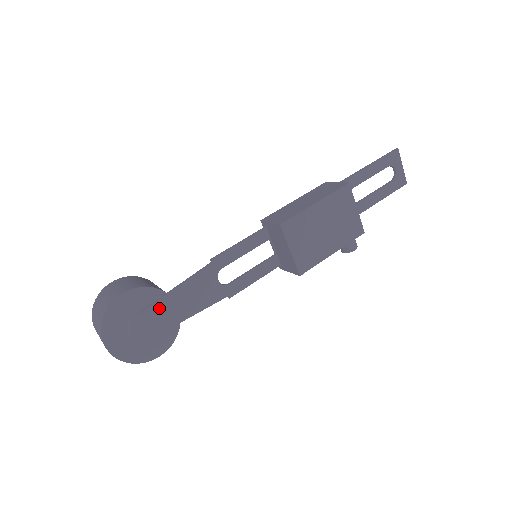
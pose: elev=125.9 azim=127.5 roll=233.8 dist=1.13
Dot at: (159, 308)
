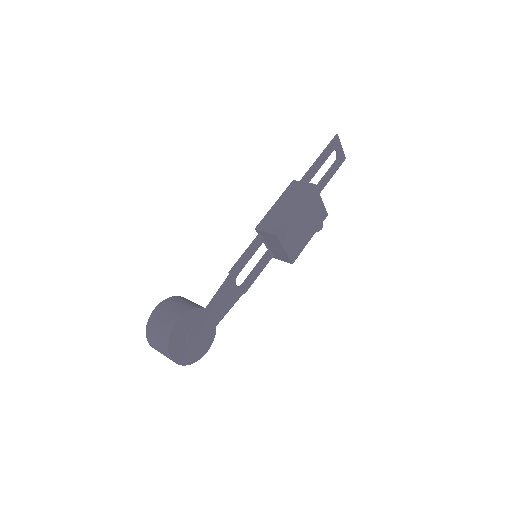
Dot at: (203, 321)
